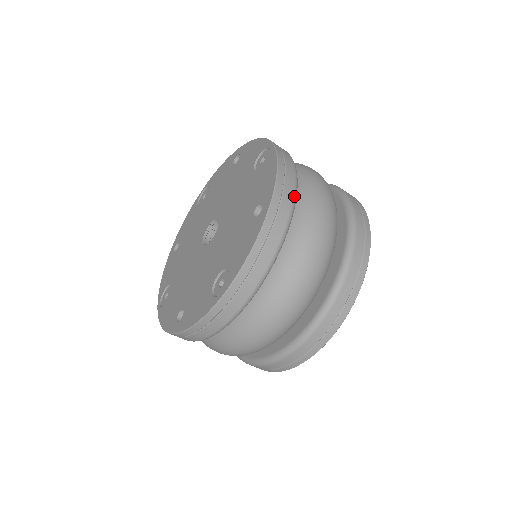
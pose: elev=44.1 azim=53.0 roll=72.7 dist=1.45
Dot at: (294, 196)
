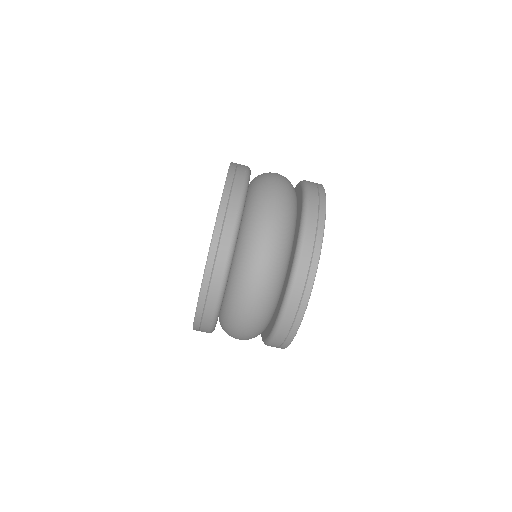
Dot at: occluded
